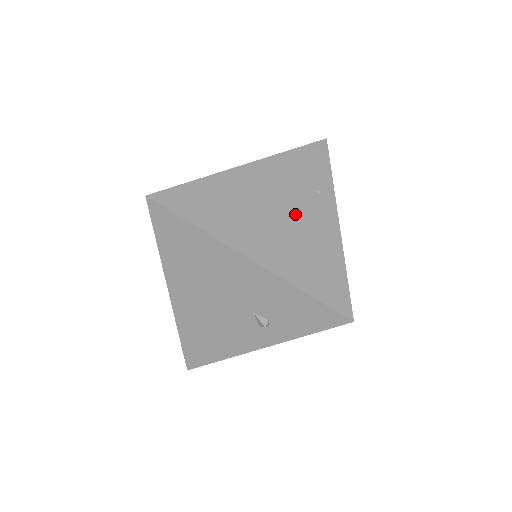
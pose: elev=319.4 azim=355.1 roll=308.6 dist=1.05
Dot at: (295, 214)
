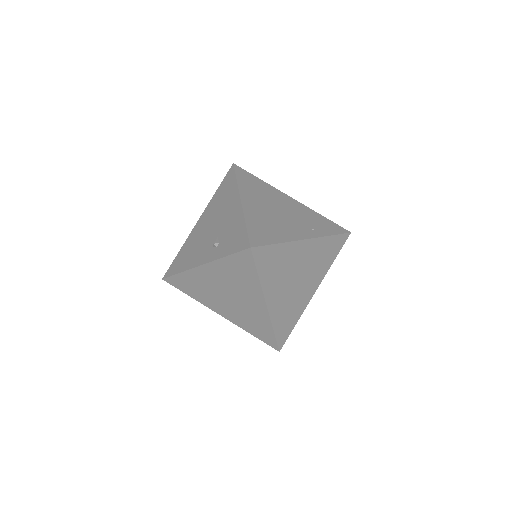
Dot at: (287, 218)
